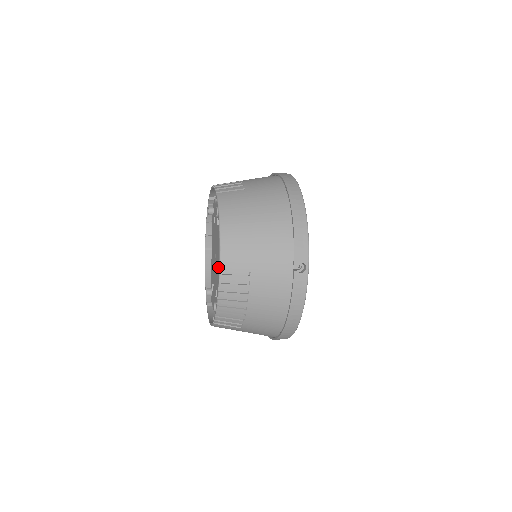
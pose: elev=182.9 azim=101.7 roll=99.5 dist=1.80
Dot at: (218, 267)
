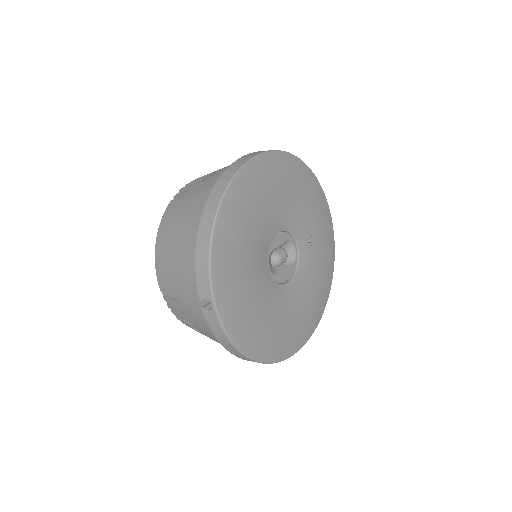
Dot at: occluded
